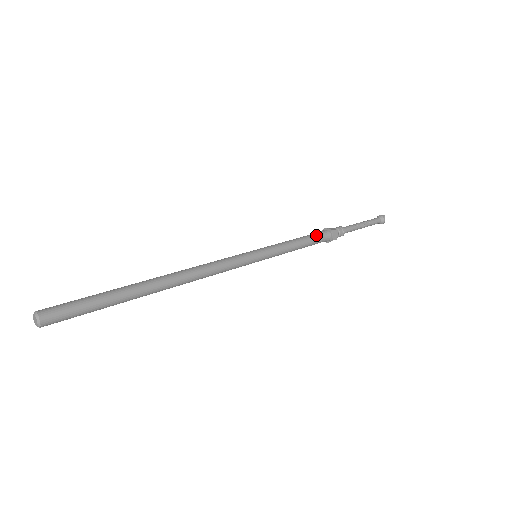
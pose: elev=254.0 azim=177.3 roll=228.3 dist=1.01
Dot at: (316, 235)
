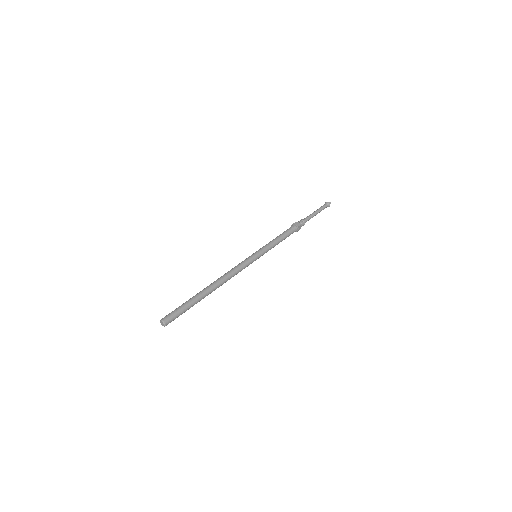
Dot at: (289, 232)
